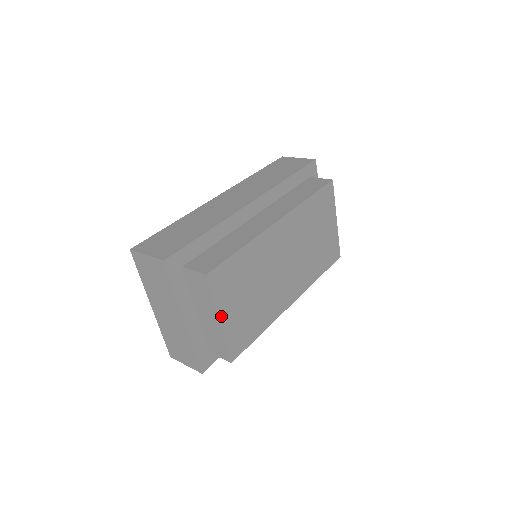
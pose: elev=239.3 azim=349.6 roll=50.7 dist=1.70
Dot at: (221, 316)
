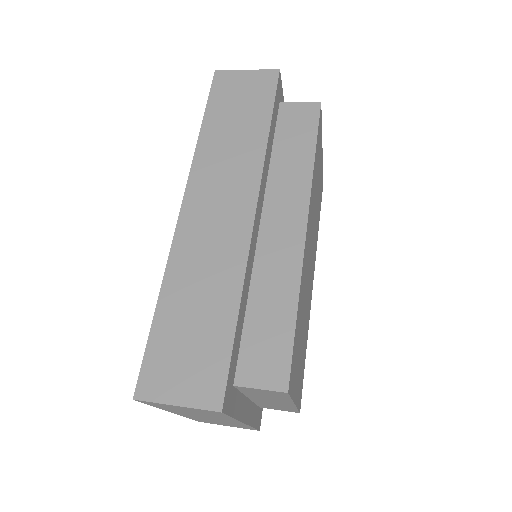
Dot at: (295, 398)
